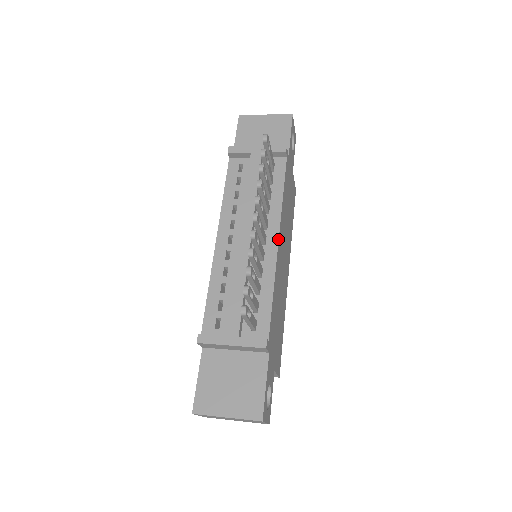
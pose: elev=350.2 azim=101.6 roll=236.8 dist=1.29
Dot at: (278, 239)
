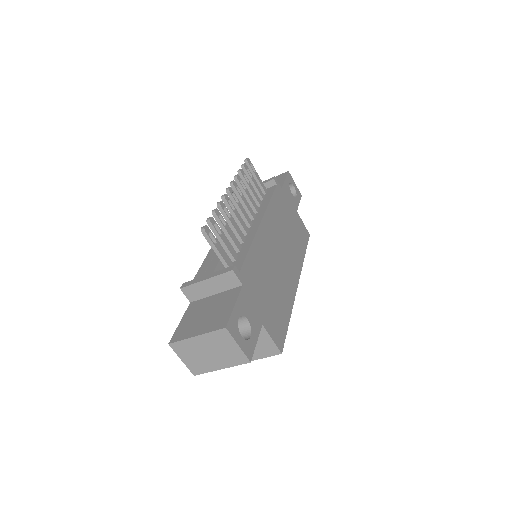
Dot at: (261, 220)
